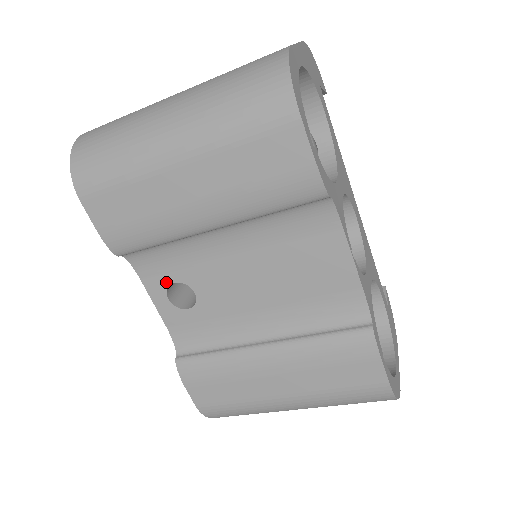
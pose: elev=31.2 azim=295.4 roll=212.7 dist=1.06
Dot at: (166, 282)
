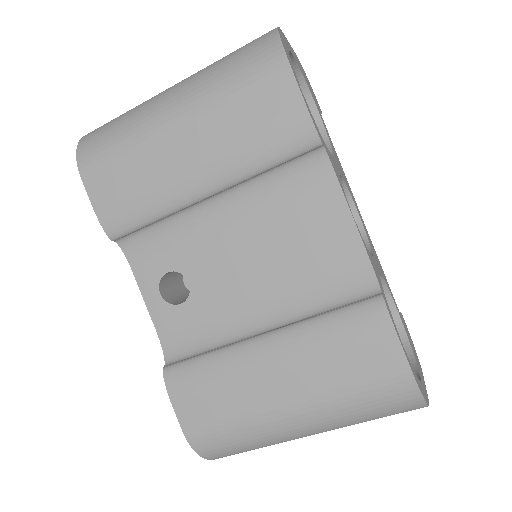
Dot at: (159, 272)
